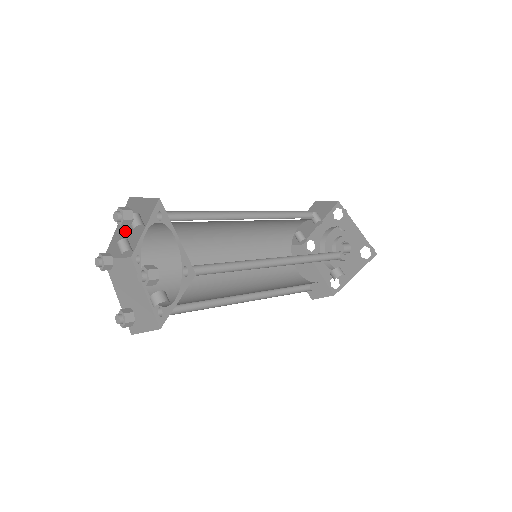
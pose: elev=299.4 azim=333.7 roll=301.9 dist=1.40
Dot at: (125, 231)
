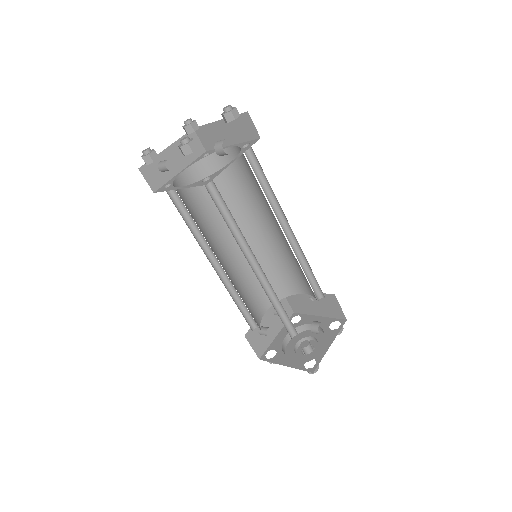
Dot at: (171, 157)
